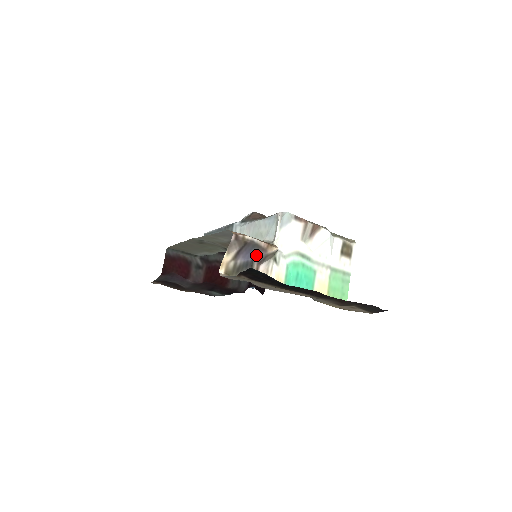
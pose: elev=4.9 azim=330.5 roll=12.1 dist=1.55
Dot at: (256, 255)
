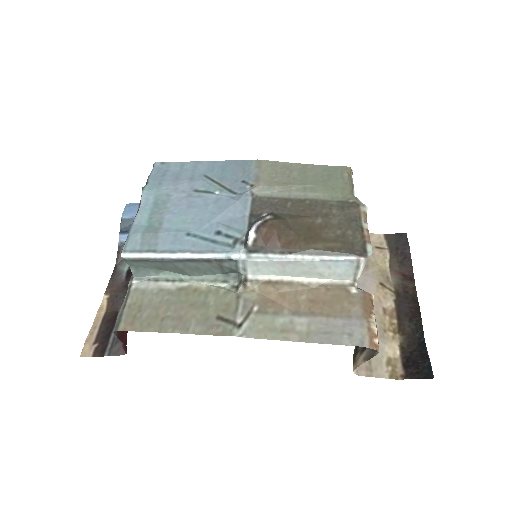
Dot at: occluded
